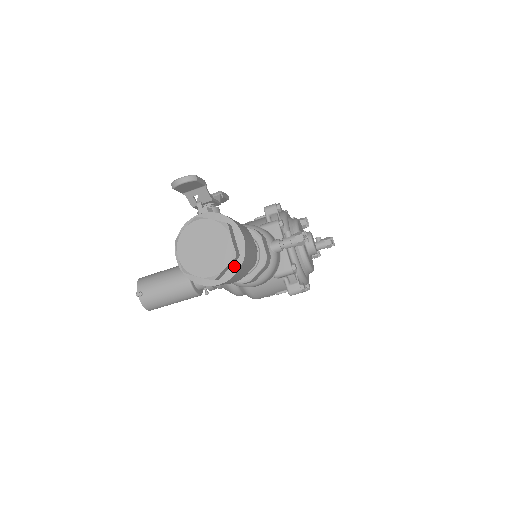
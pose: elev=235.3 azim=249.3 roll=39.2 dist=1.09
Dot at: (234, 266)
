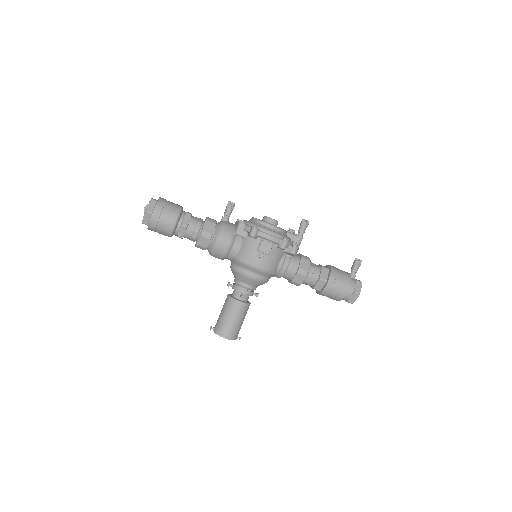
Dot at: (156, 204)
